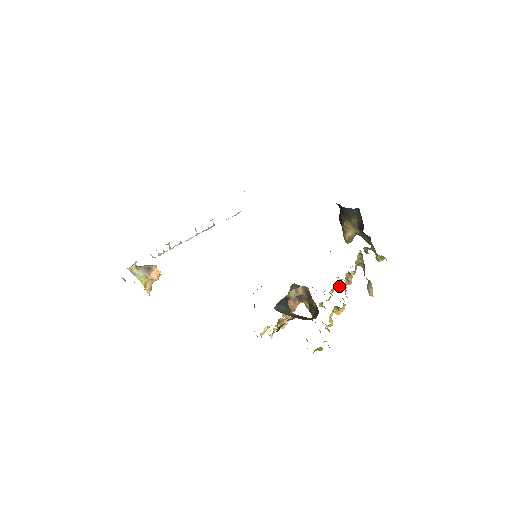
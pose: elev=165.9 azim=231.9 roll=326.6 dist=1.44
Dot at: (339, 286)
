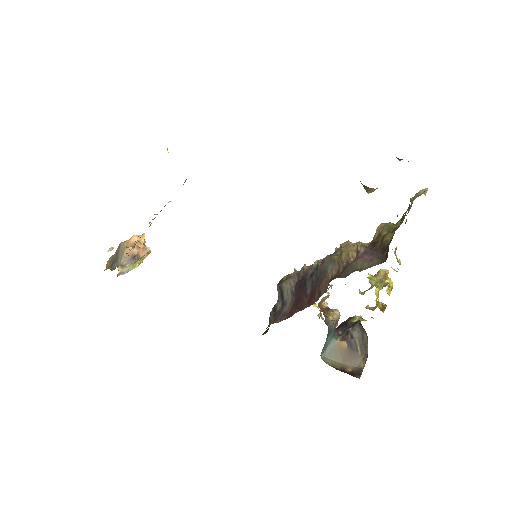
Dot at: occluded
